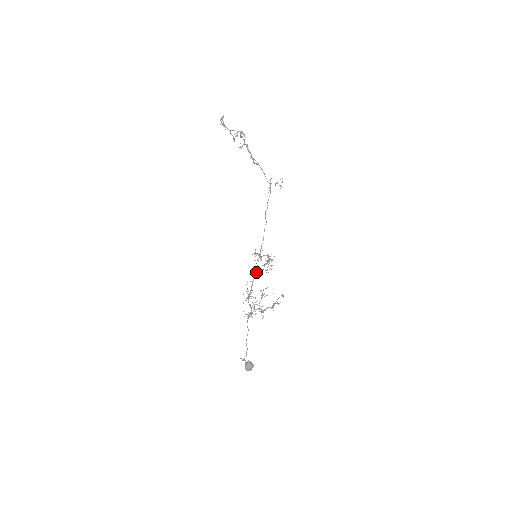
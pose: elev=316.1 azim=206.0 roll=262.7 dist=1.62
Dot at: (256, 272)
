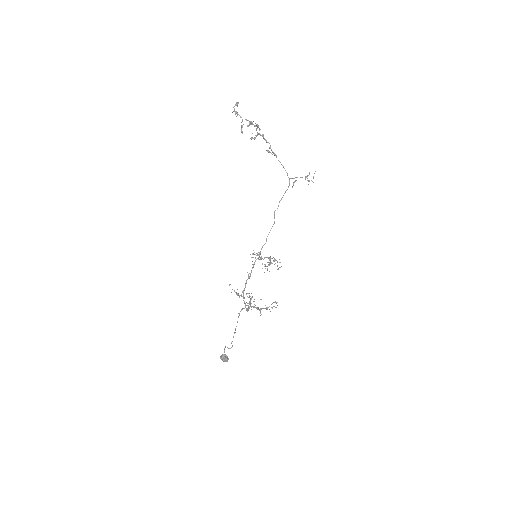
Dot at: (250, 273)
